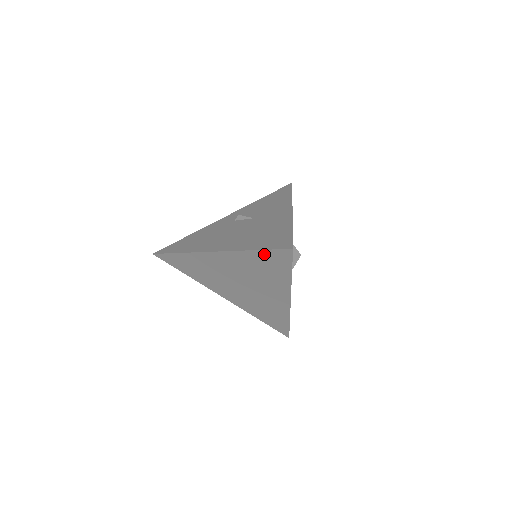
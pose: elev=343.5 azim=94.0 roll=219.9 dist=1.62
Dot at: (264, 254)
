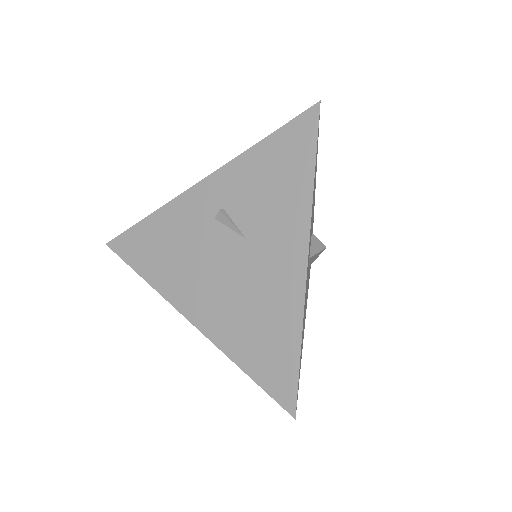
Dot at: occluded
